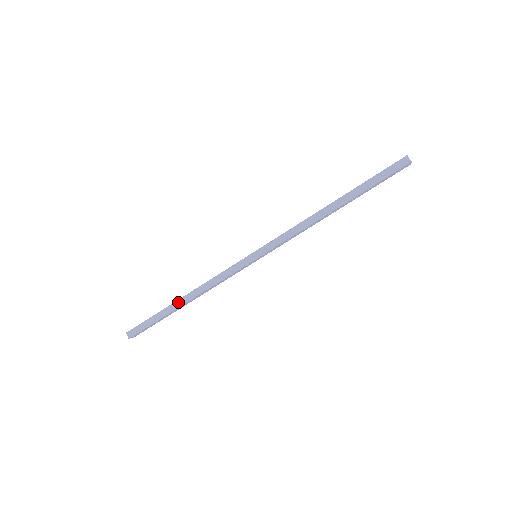
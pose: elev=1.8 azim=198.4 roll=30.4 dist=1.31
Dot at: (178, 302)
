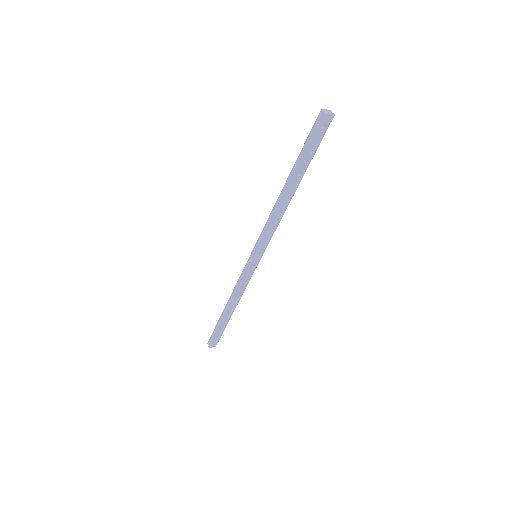
Dot at: (224, 311)
